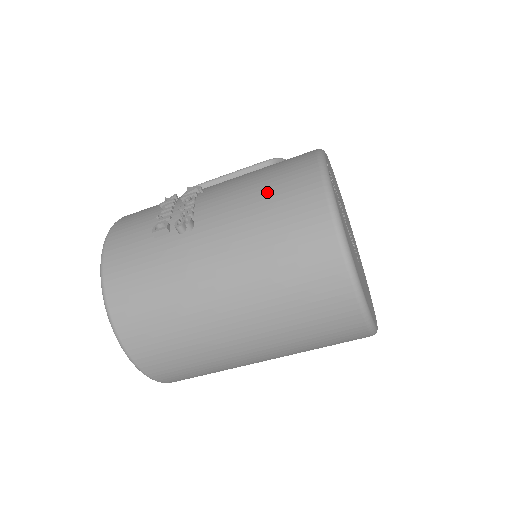
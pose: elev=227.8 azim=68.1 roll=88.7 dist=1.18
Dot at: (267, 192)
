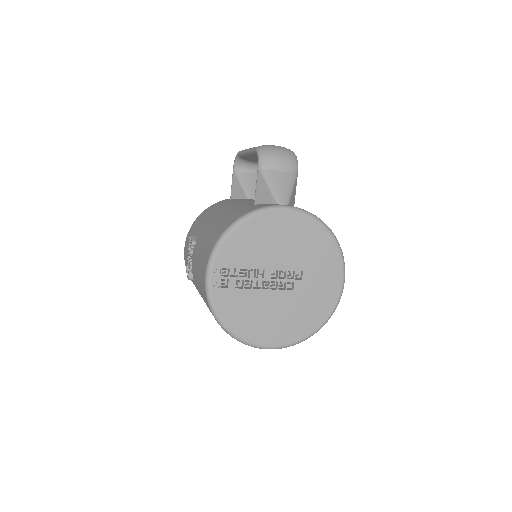
Dot at: (199, 281)
